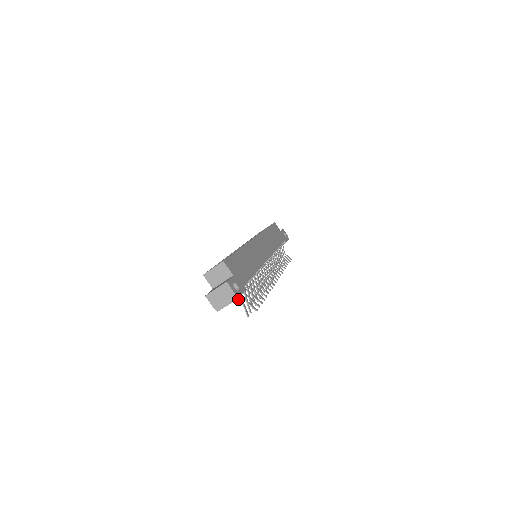
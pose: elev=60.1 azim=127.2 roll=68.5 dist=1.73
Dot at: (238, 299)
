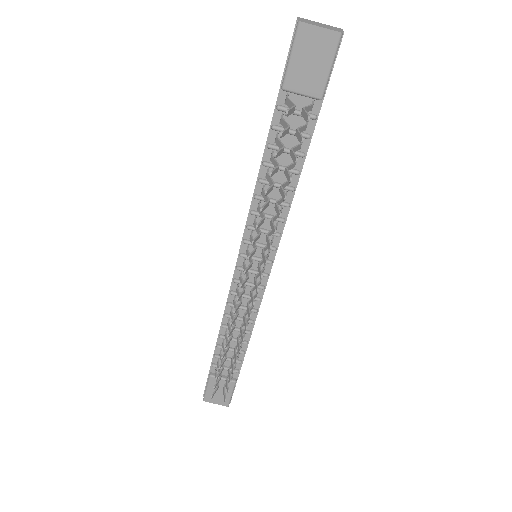
Dot at: (291, 106)
